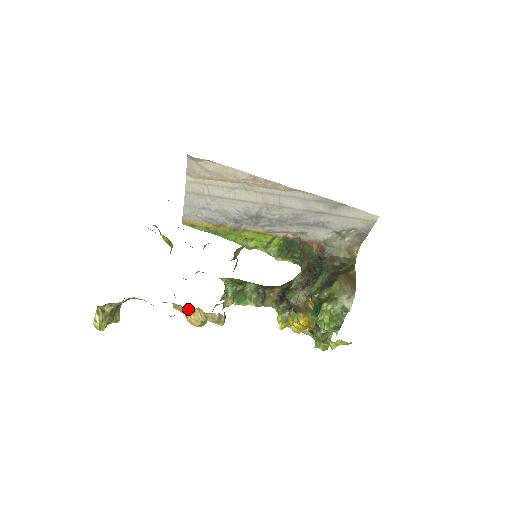
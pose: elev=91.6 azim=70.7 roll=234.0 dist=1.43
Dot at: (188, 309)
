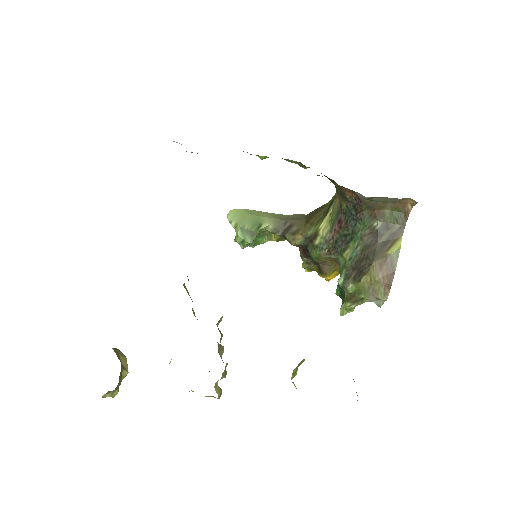
Dot at: occluded
